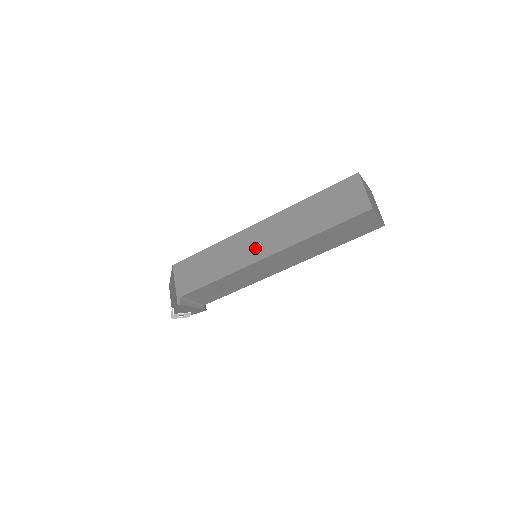
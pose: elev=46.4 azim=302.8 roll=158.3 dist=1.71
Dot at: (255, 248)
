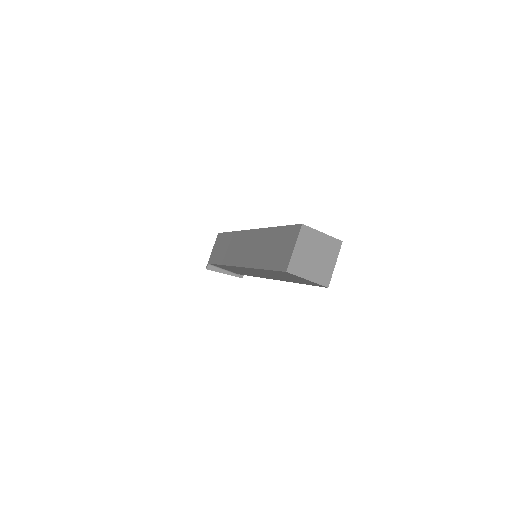
Dot at: (240, 253)
